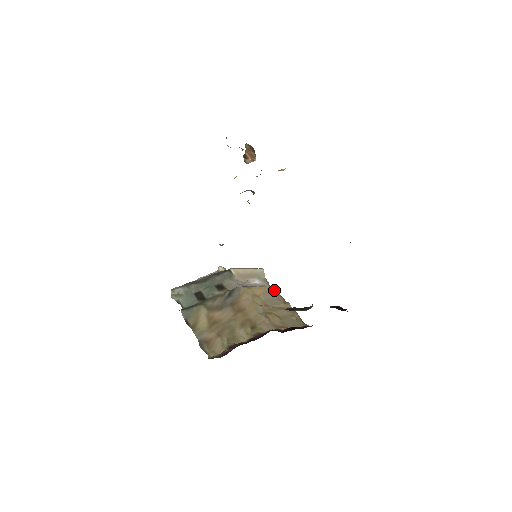
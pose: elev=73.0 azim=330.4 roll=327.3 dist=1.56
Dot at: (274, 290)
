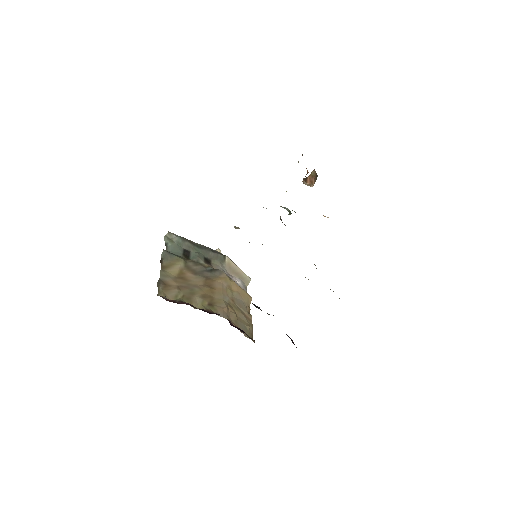
Dot at: (248, 298)
